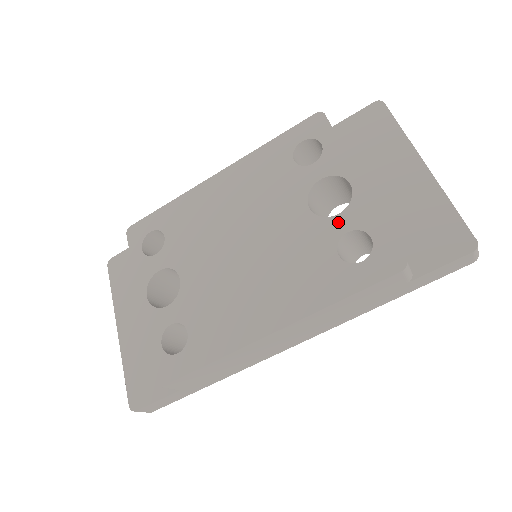
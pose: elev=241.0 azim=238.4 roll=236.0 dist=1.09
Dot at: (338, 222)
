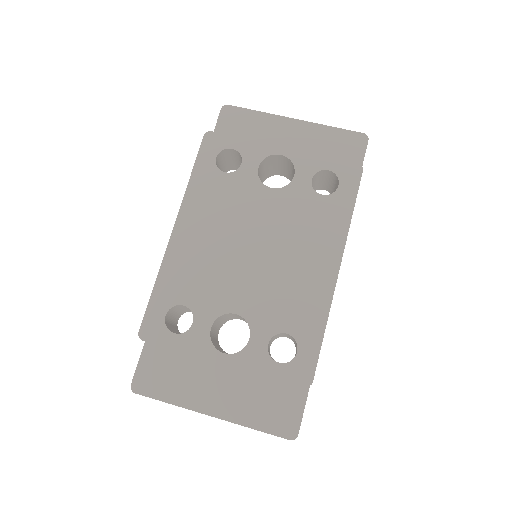
Dot at: (300, 179)
